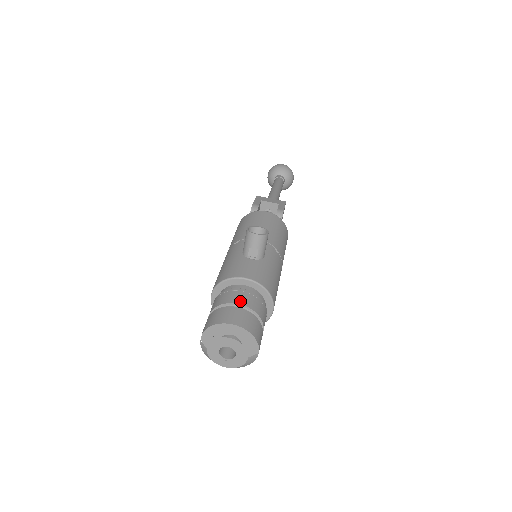
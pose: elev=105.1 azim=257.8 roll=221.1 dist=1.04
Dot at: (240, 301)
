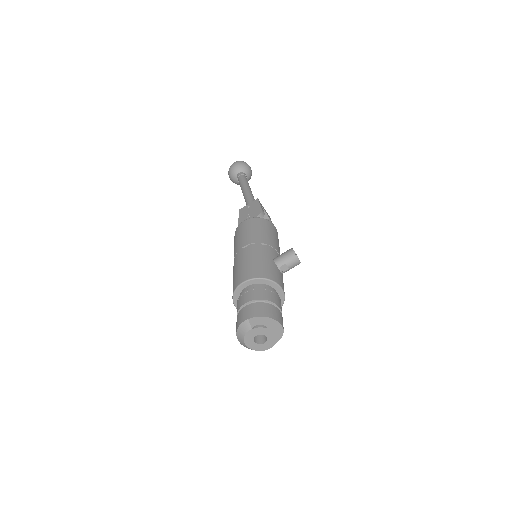
Dot at: (280, 306)
